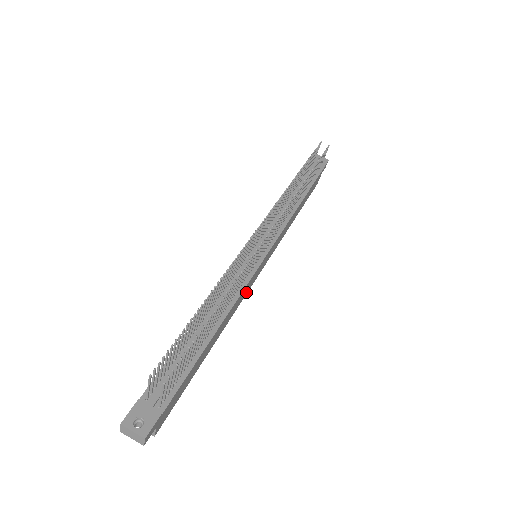
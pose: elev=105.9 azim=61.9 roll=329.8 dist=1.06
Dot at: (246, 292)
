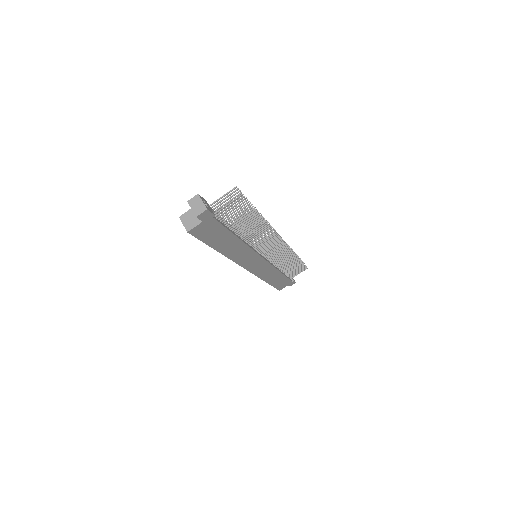
Dot at: (242, 262)
